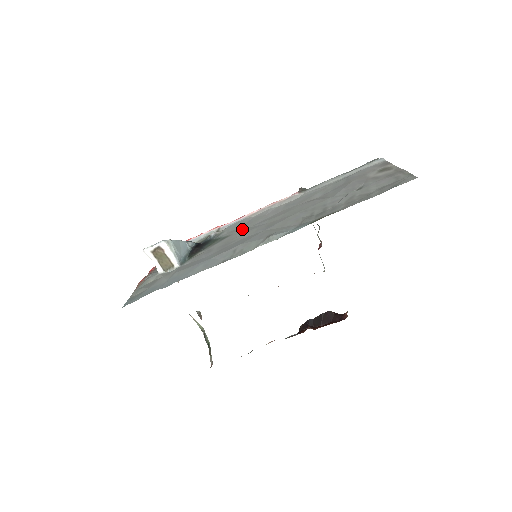
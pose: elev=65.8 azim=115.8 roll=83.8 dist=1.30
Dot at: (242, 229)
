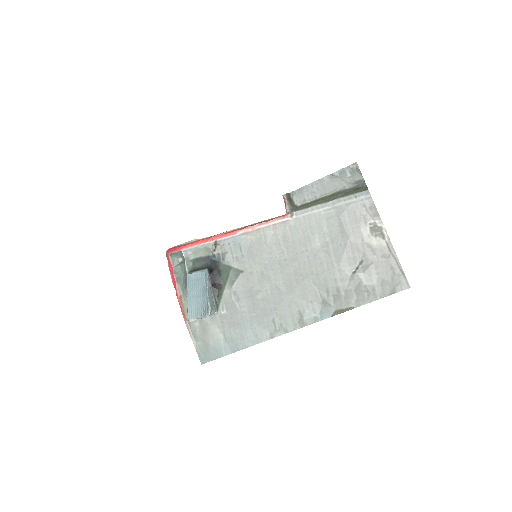
Dot at: (253, 267)
